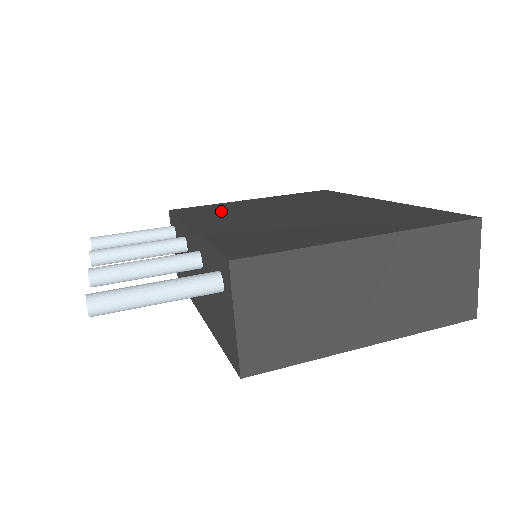
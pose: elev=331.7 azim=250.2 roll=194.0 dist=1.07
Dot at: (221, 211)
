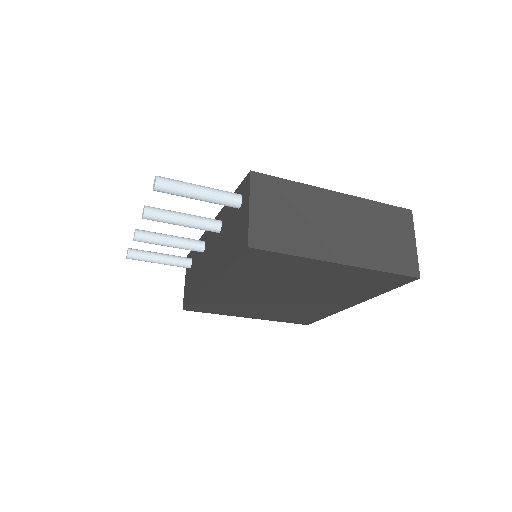
Dot at: occluded
